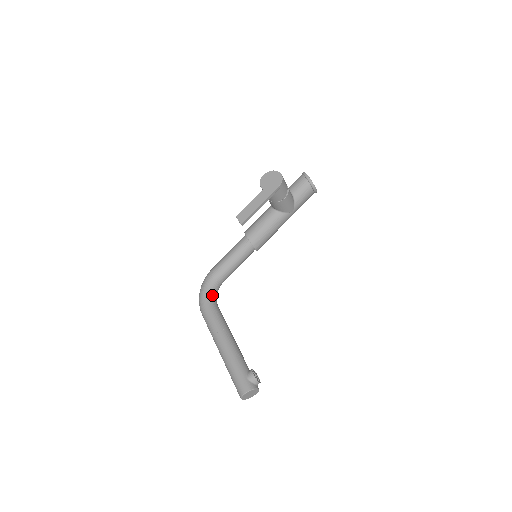
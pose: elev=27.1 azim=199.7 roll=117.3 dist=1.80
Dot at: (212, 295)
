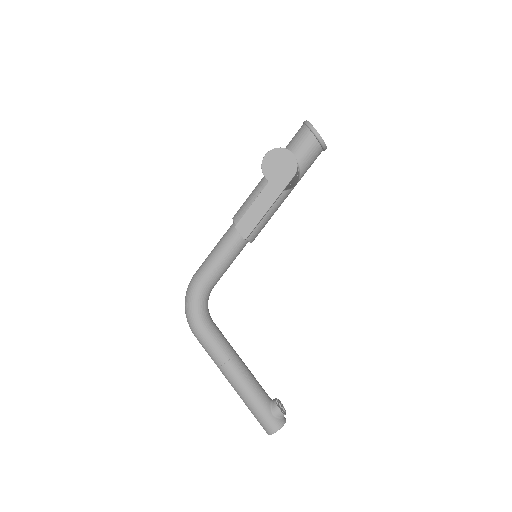
Dot at: (204, 312)
